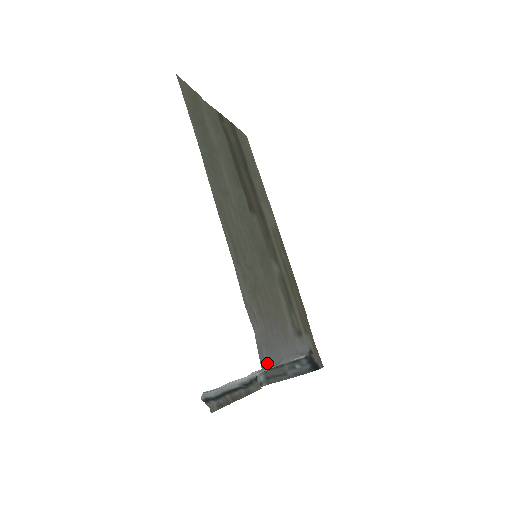
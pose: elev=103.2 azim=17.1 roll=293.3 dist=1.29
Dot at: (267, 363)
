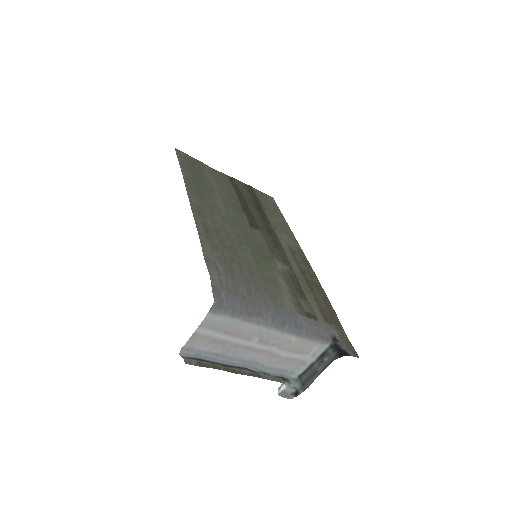
Dot at: (227, 303)
